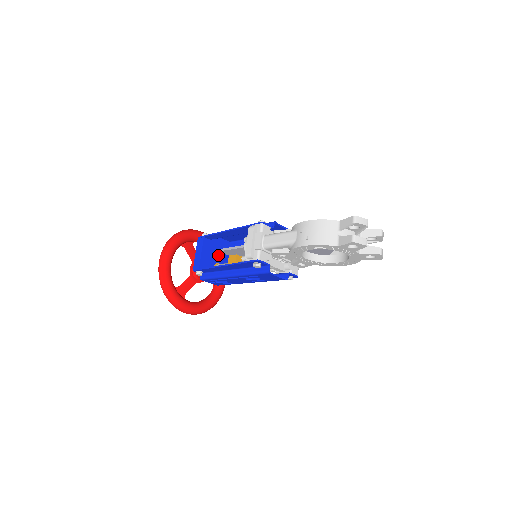
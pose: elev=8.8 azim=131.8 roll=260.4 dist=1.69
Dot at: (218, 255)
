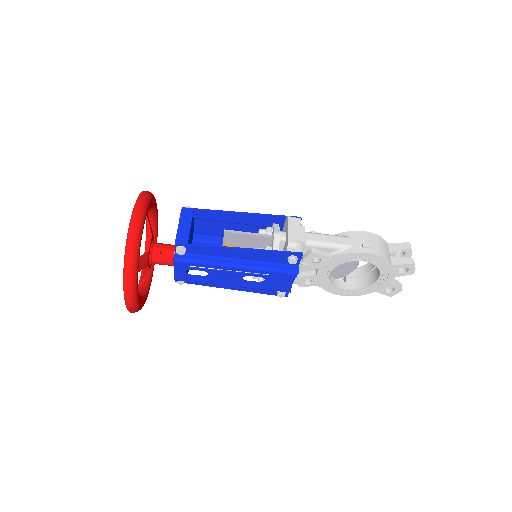
Dot at: occluded
